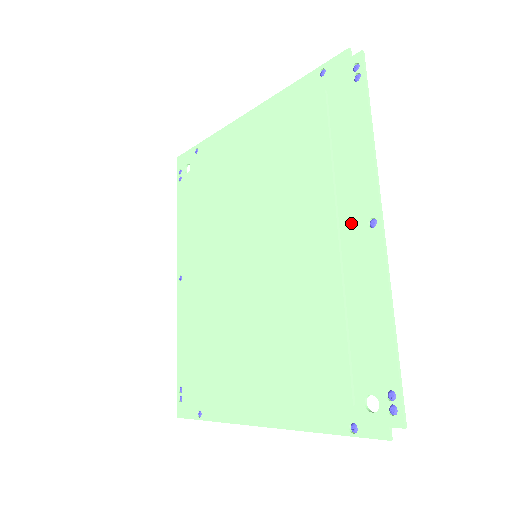
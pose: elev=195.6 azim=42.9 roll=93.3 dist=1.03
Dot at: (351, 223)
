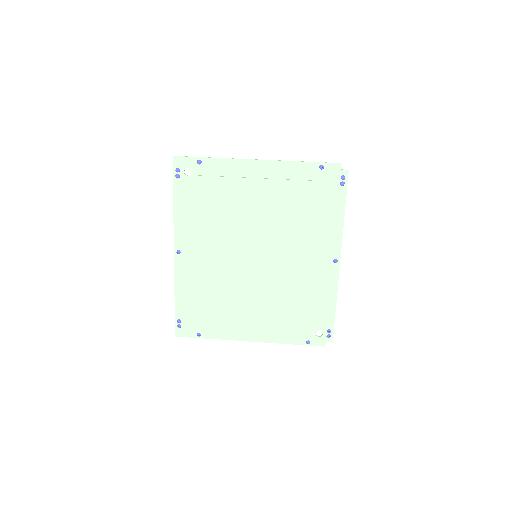
Dot at: (324, 258)
